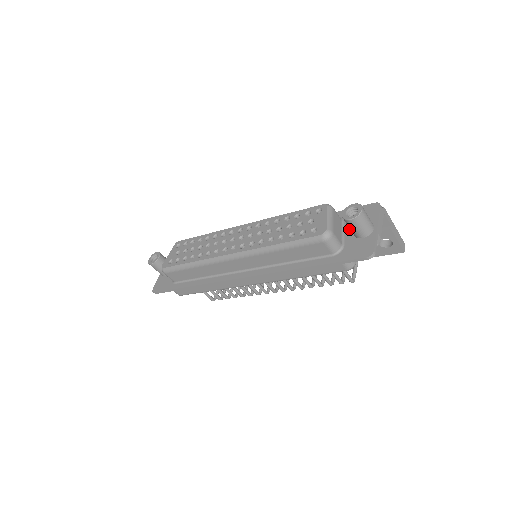
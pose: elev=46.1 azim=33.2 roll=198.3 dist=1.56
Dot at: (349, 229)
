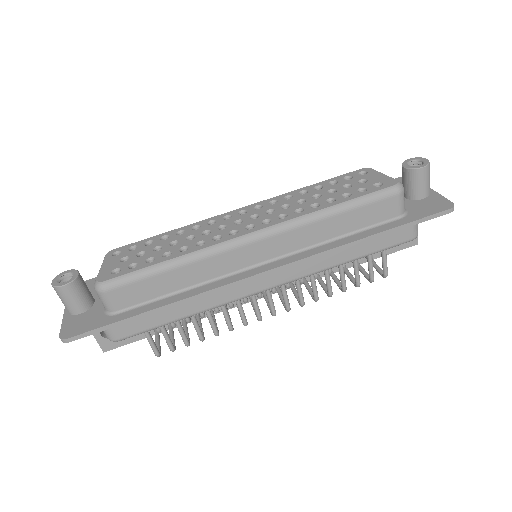
Dot at: occluded
